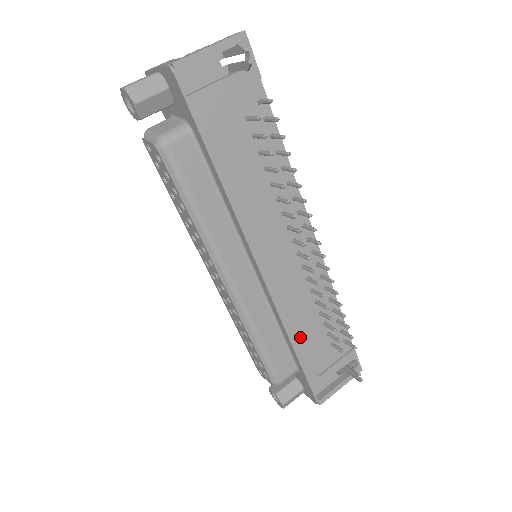
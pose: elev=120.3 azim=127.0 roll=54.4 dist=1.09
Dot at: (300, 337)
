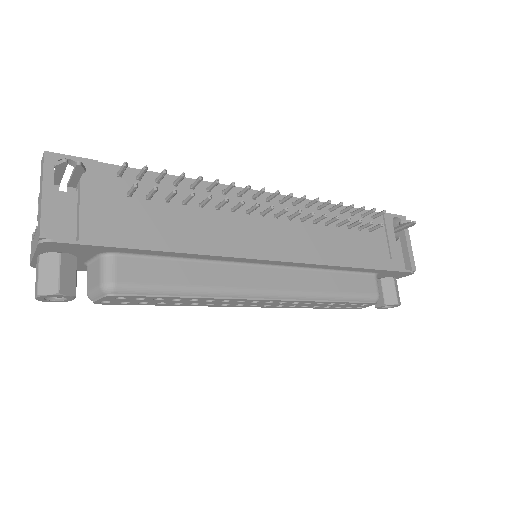
Dot at: (349, 256)
